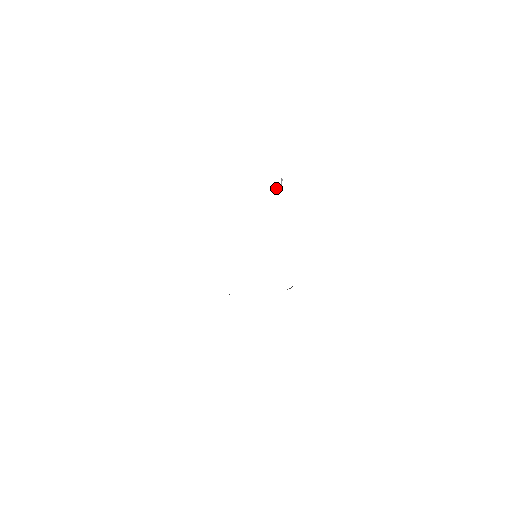
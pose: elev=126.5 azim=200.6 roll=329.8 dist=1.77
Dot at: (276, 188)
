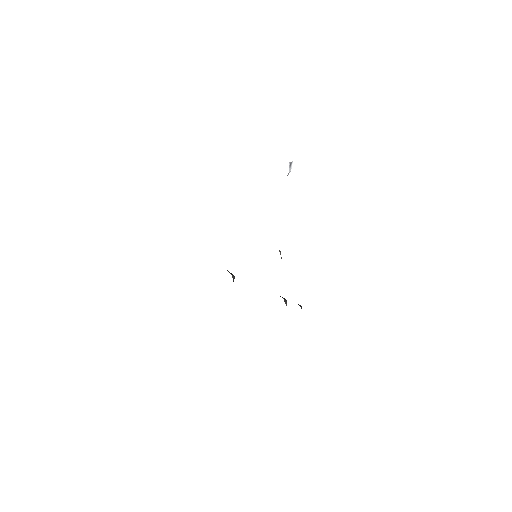
Dot at: occluded
